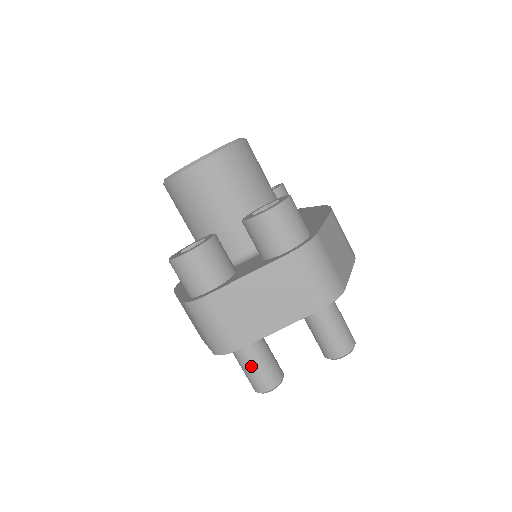
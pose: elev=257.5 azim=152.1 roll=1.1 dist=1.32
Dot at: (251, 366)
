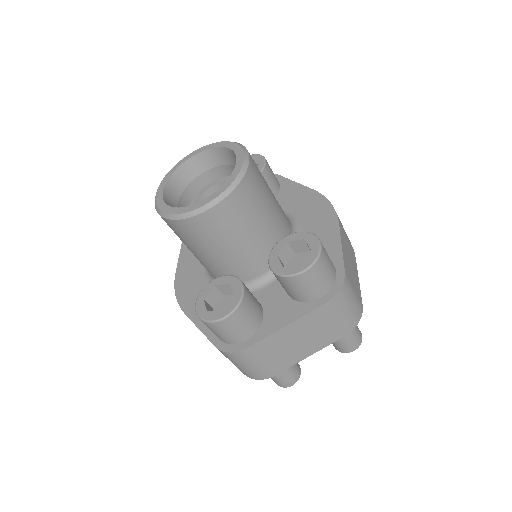
Dot at: (278, 375)
